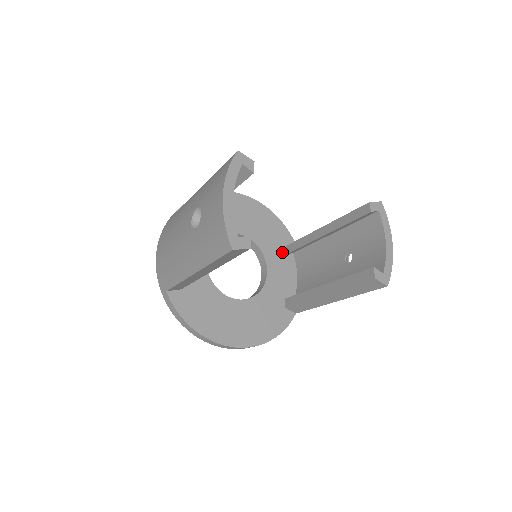
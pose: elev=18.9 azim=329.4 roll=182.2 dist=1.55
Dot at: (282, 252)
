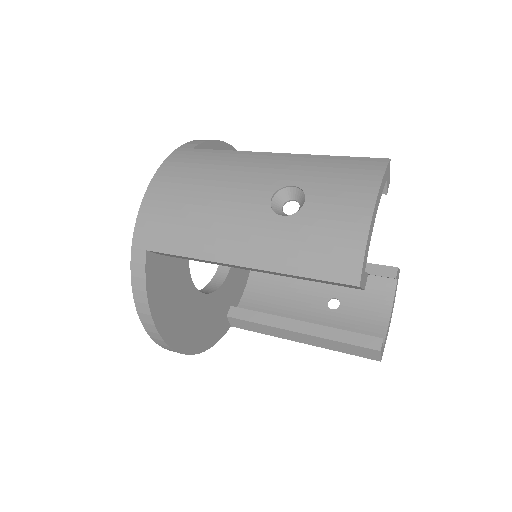
Dot at: occluded
